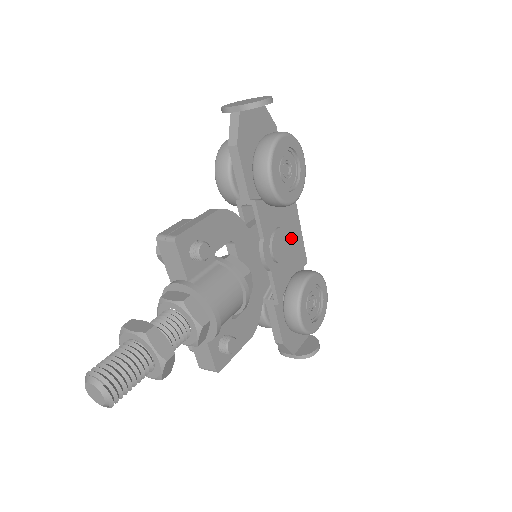
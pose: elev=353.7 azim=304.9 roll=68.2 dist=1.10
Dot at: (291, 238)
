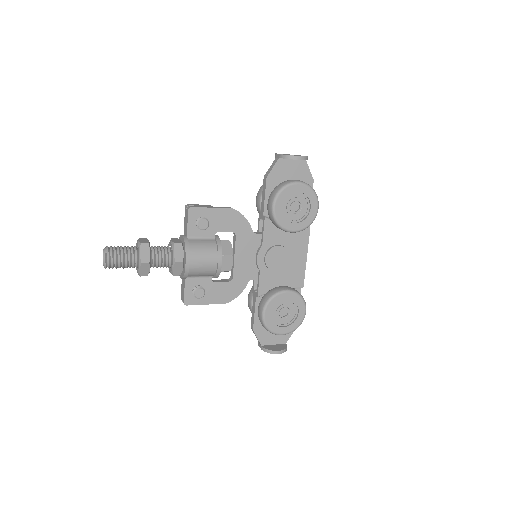
Dot at: (292, 260)
